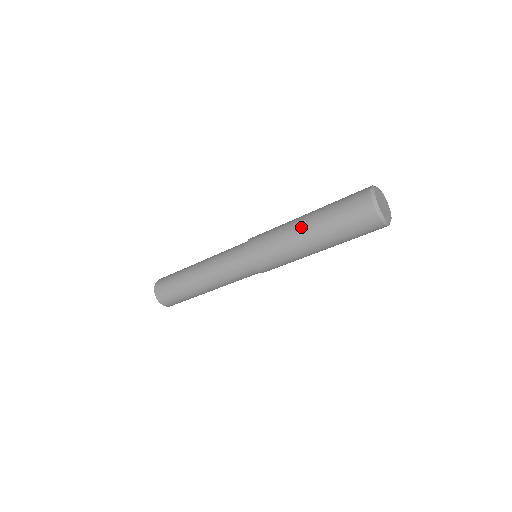
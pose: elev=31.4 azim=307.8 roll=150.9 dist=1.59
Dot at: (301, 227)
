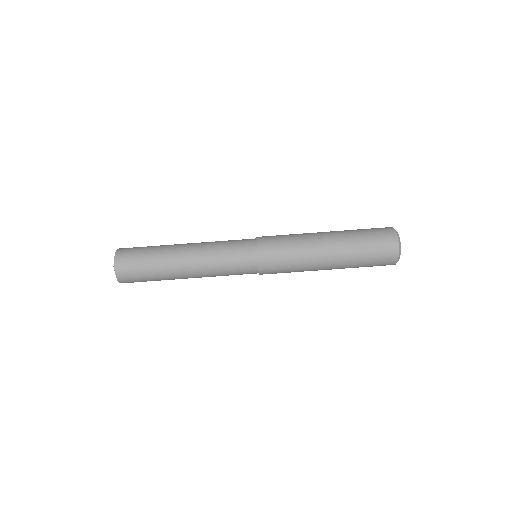
Dot at: (322, 232)
